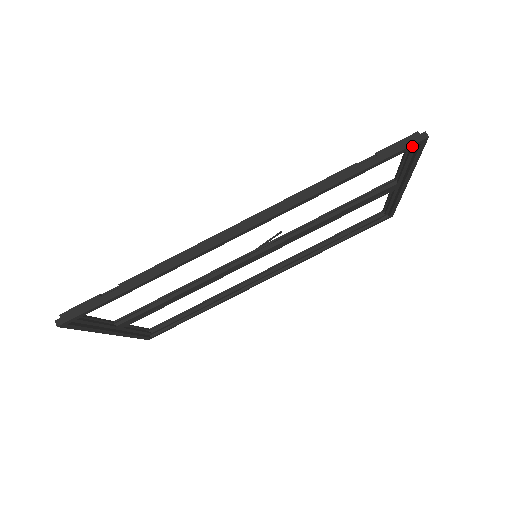
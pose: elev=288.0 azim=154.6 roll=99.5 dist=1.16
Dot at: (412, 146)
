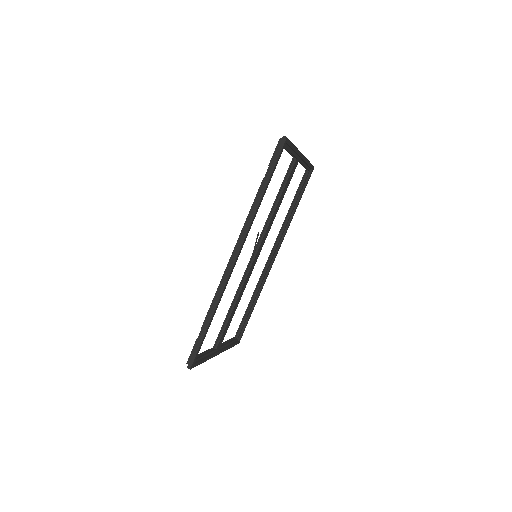
Dot at: (283, 148)
